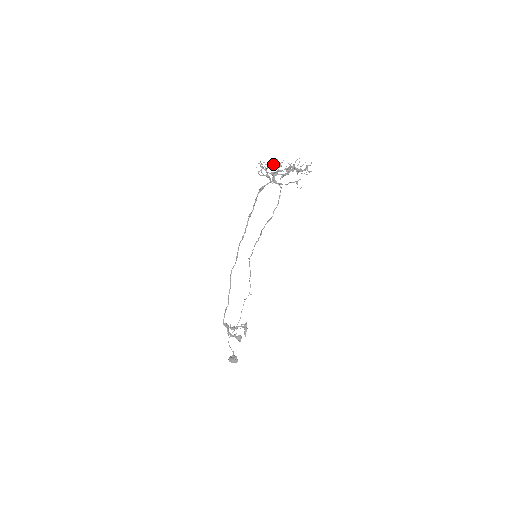
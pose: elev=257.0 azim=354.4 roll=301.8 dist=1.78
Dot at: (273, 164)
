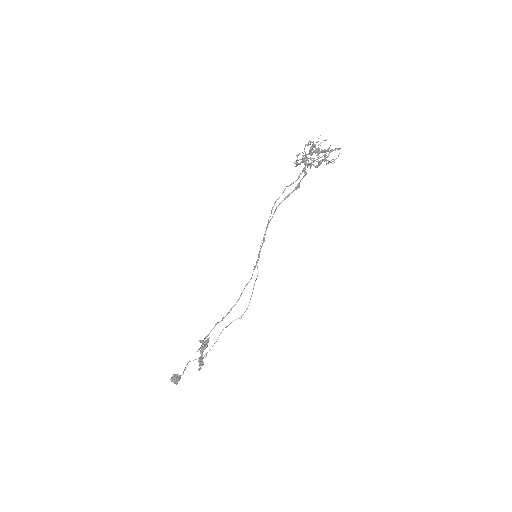
Dot at: occluded
